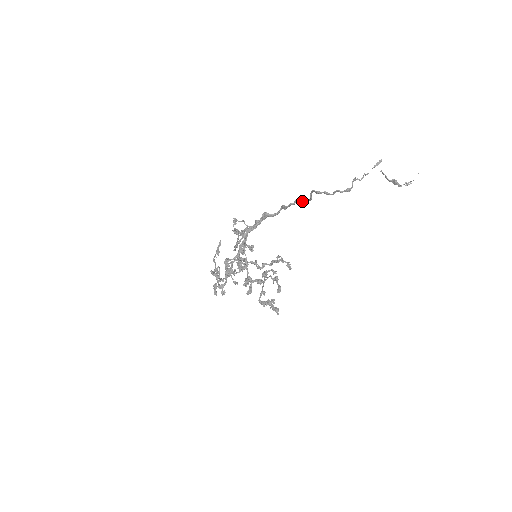
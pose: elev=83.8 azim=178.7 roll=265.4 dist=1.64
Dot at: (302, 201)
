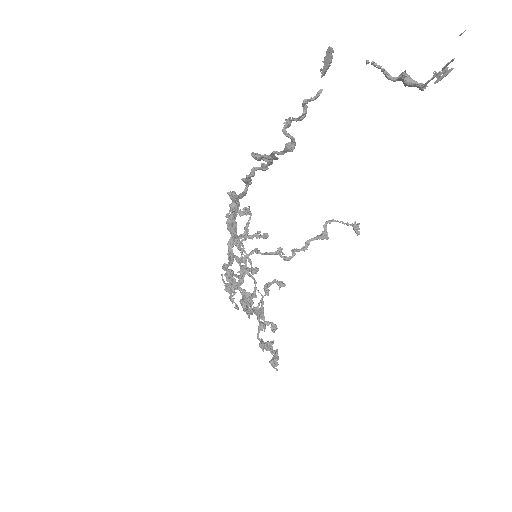
Dot at: (263, 166)
